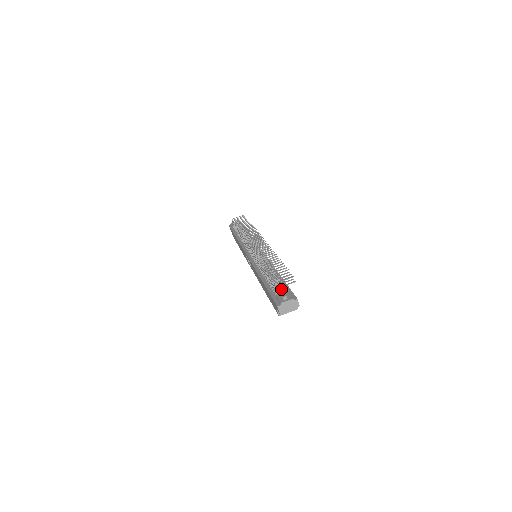
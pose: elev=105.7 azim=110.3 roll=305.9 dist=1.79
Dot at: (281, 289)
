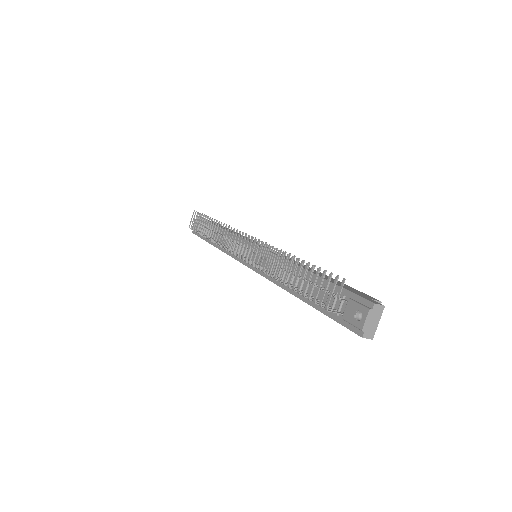
Dot at: (336, 299)
